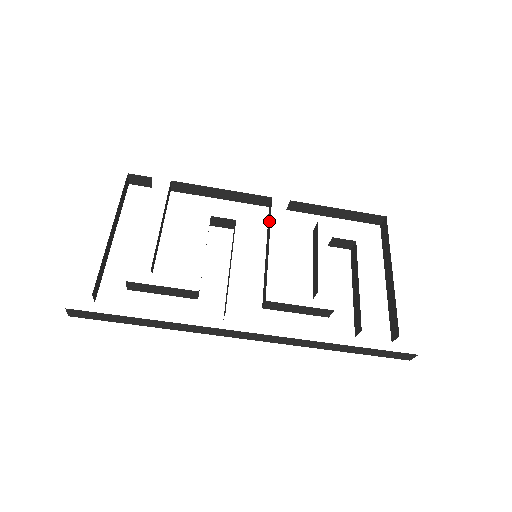
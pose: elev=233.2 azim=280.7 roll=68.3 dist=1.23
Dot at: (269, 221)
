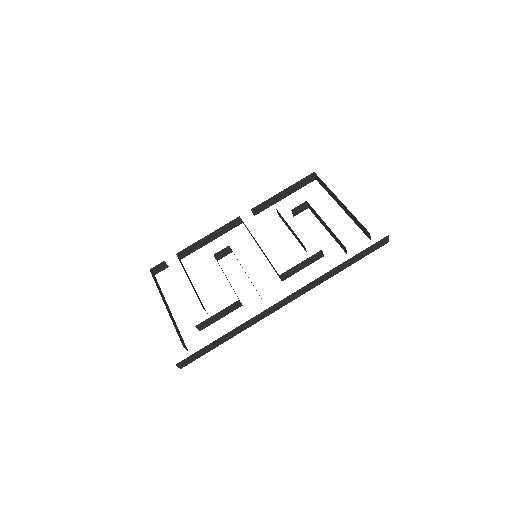
Dot at: occluded
